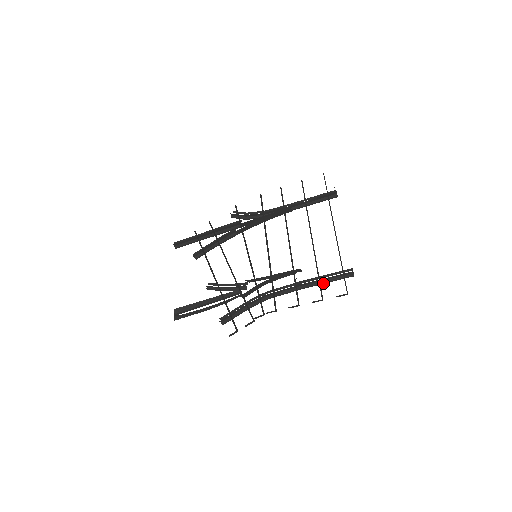
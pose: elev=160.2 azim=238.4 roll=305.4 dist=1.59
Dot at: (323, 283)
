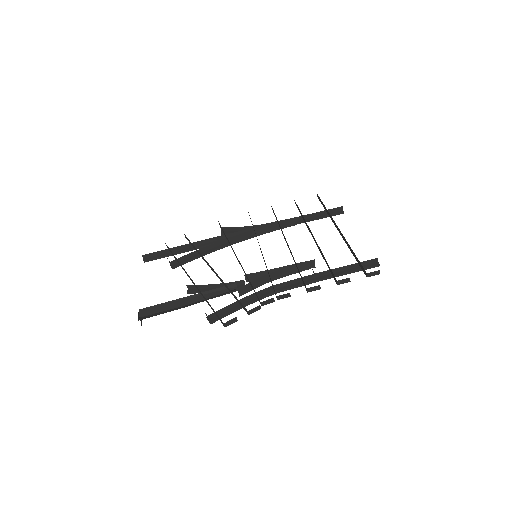
Dot at: (343, 273)
